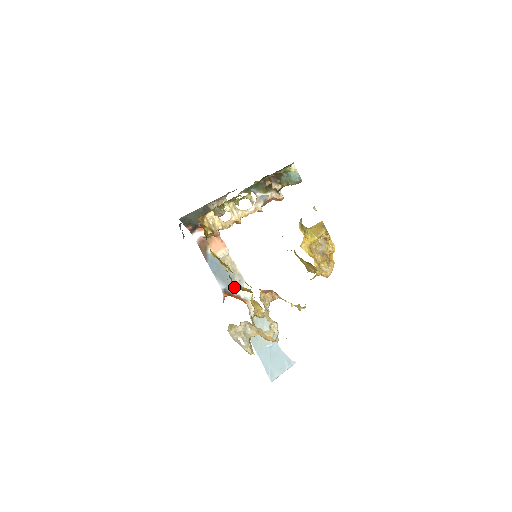
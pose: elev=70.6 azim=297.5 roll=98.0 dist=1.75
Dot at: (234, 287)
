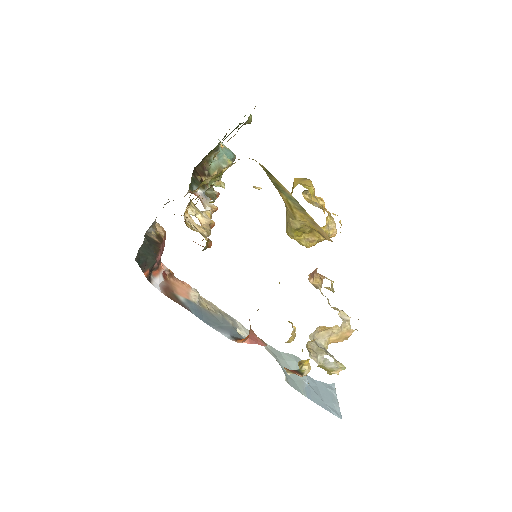
Dot at: (234, 331)
